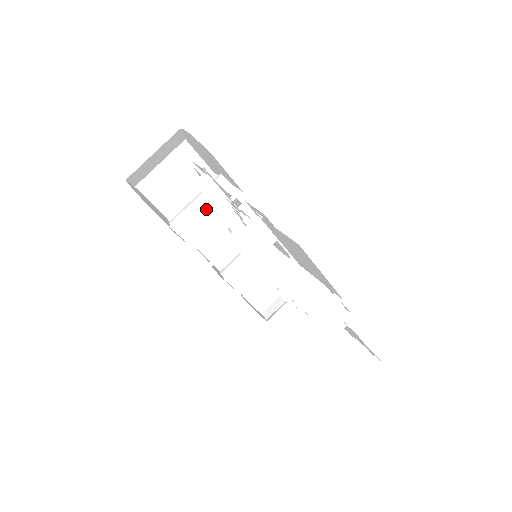
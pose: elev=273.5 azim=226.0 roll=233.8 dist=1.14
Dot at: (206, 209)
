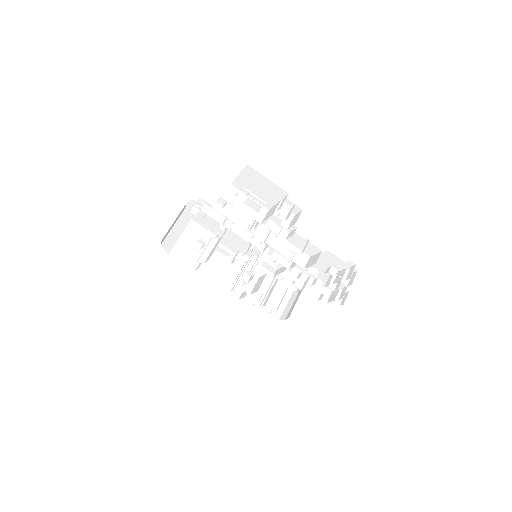
Dot at: (215, 244)
